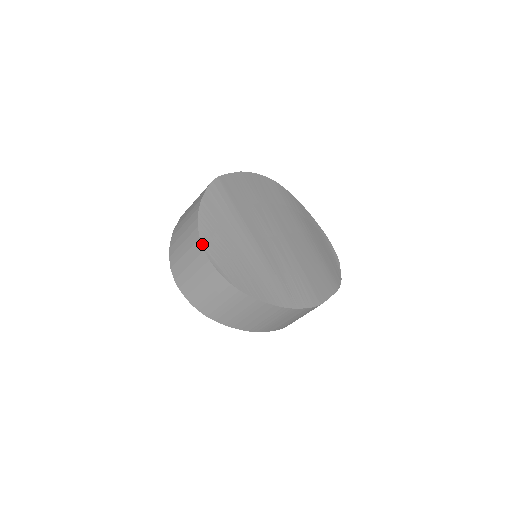
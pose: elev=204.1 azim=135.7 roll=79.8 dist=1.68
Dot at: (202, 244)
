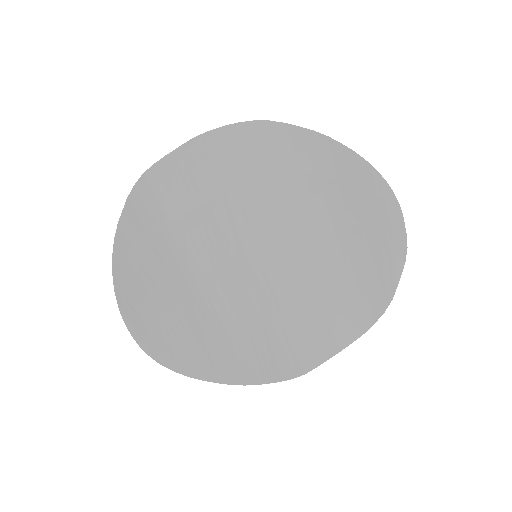
Dot at: (117, 299)
